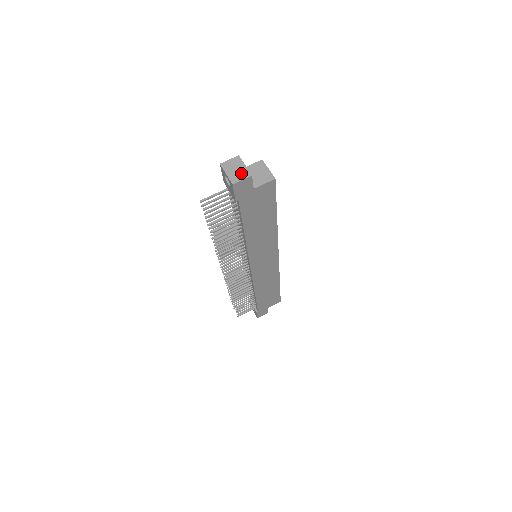
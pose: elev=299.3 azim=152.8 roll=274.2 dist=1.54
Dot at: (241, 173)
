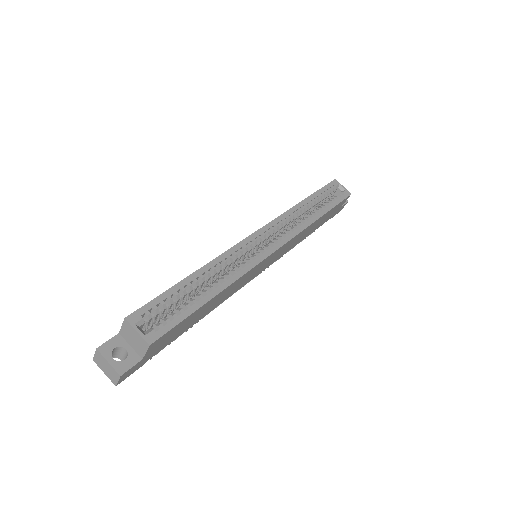
Dot at: (112, 373)
